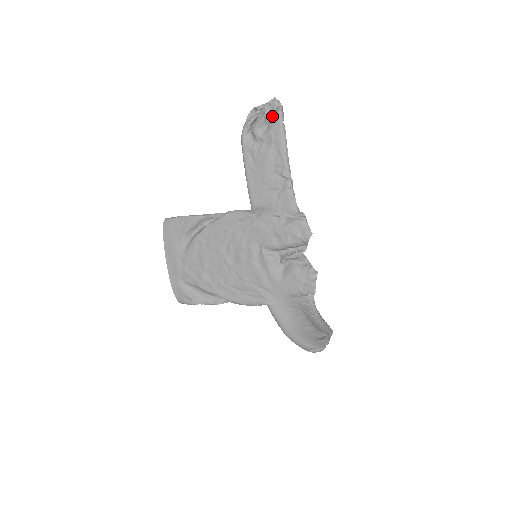
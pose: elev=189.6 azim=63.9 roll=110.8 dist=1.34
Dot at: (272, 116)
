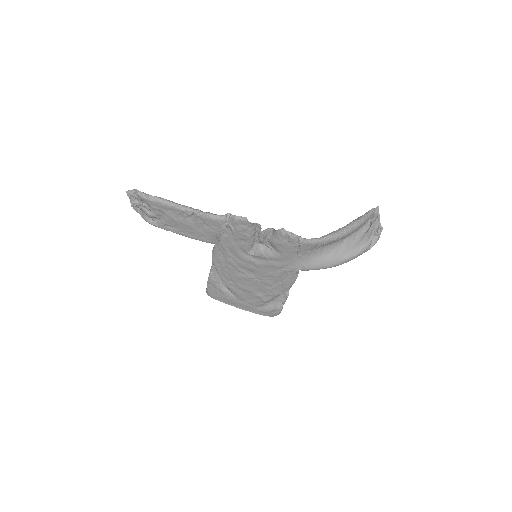
Dot at: (141, 200)
